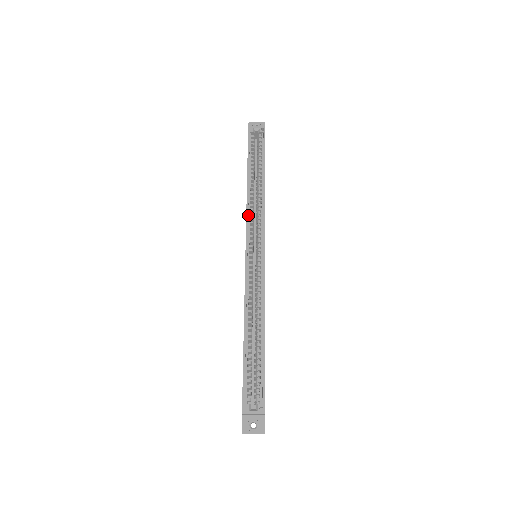
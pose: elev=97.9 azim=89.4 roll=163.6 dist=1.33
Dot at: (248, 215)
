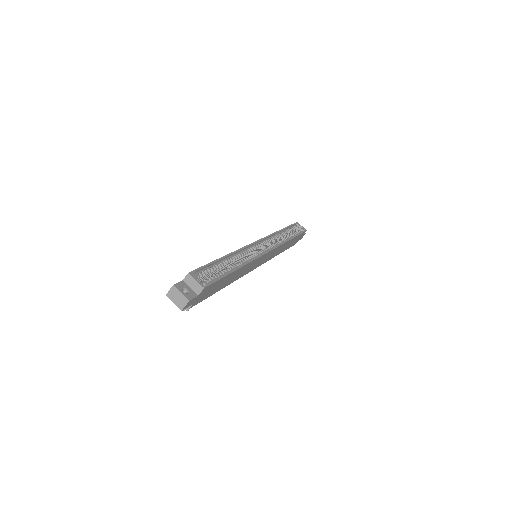
Dot at: (270, 237)
